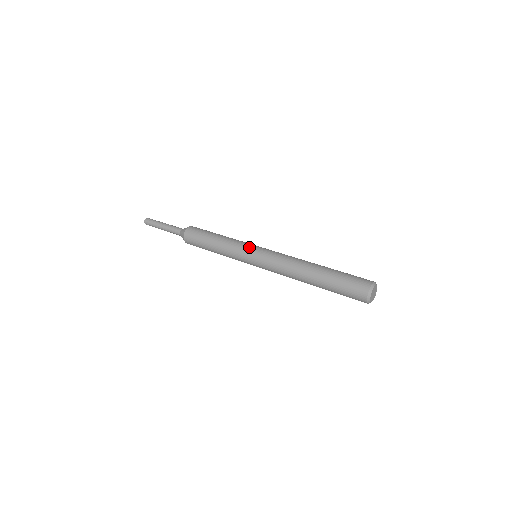
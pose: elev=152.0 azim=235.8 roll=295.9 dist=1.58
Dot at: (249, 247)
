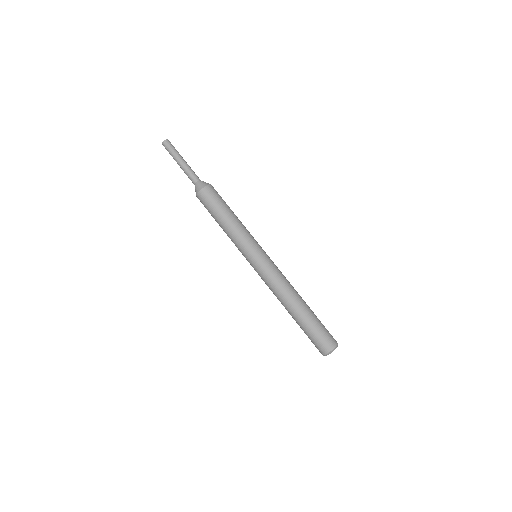
Dot at: (248, 254)
